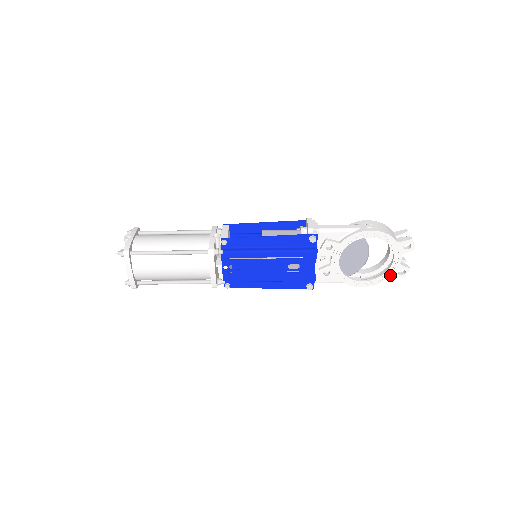
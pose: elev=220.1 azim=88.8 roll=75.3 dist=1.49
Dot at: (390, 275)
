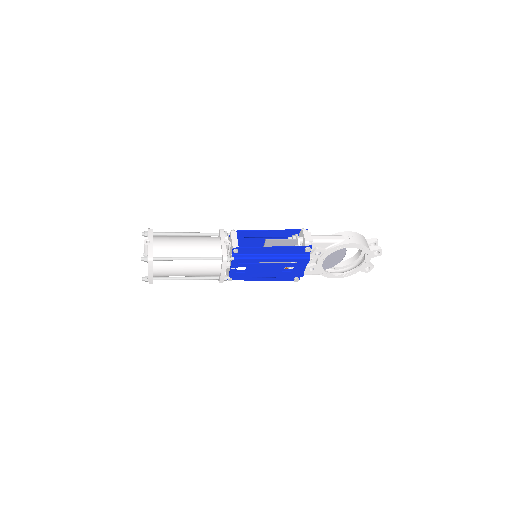
Dot at: (358, 271)
